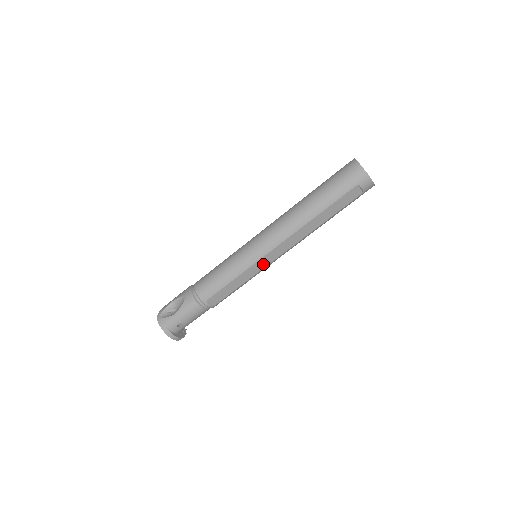
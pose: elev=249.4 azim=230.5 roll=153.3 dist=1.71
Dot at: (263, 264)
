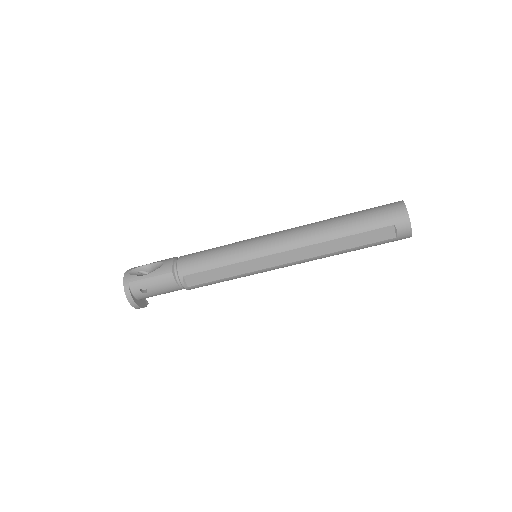
Dot at: (259, 265)
